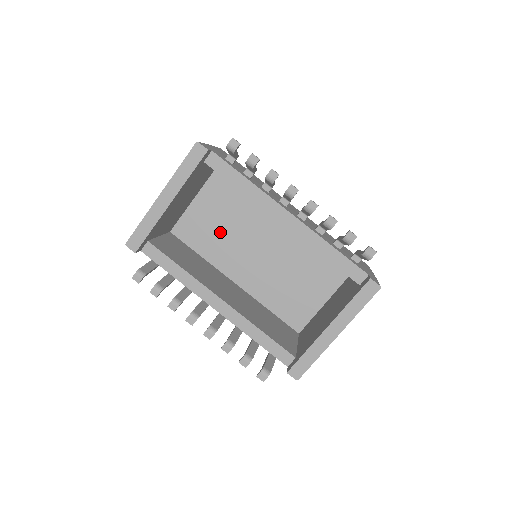
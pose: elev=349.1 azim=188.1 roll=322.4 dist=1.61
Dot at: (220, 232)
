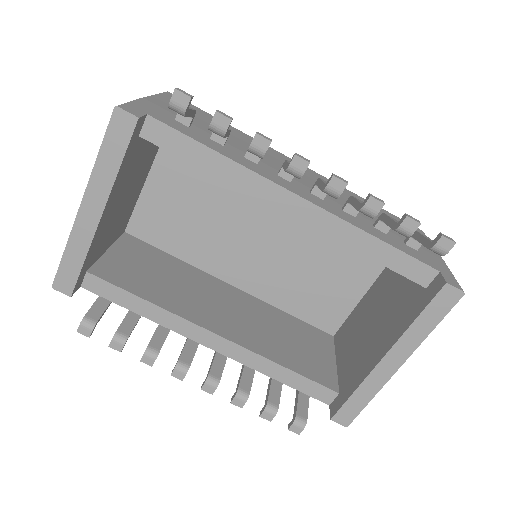
Dot at: (196, 221)
